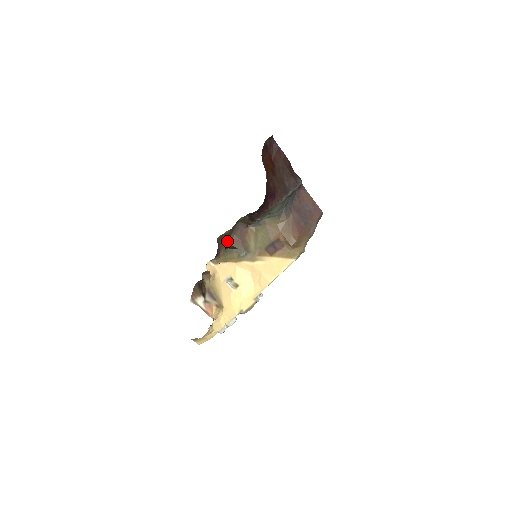
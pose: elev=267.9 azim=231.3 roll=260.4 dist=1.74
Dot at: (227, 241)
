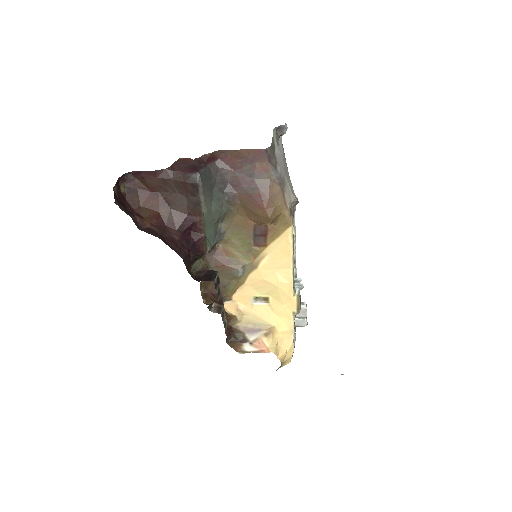
Dot at: occluded
